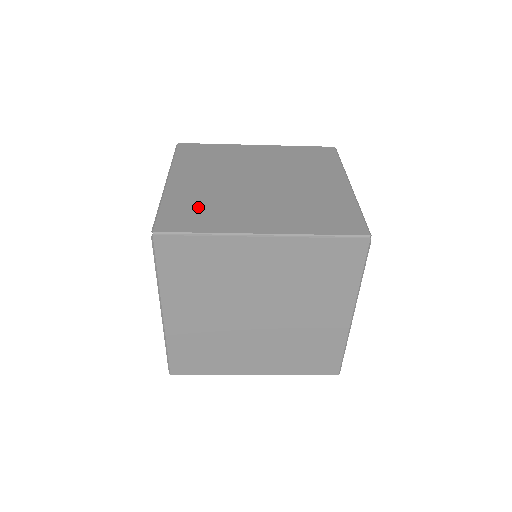
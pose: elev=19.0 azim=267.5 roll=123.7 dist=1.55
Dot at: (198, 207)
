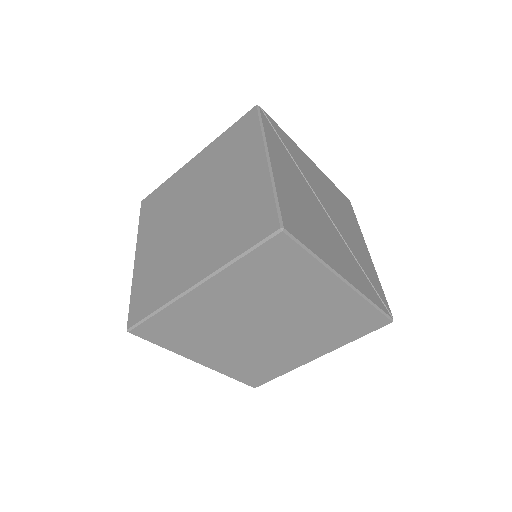
Dot at: occluded
